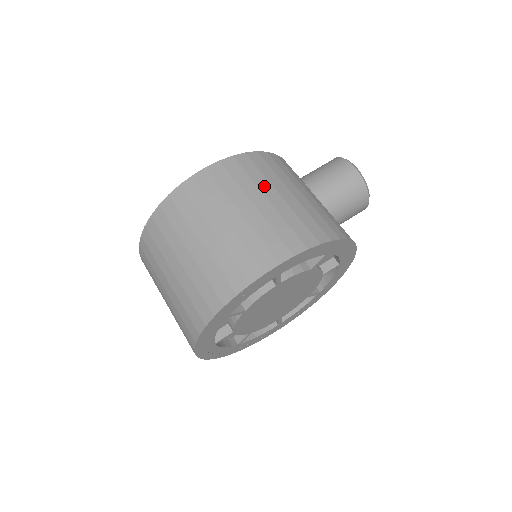
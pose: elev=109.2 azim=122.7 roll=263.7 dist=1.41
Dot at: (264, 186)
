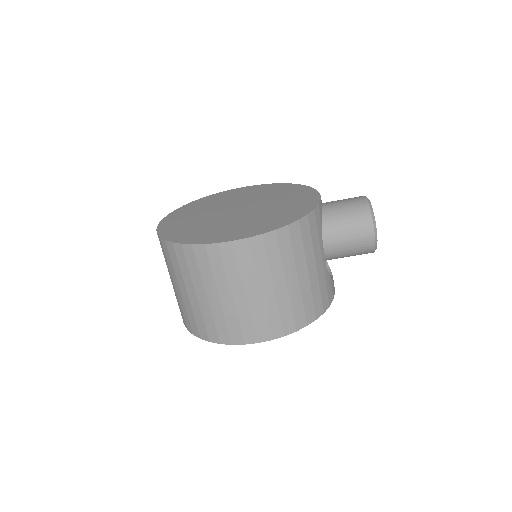
Dot at: (276, 273)
